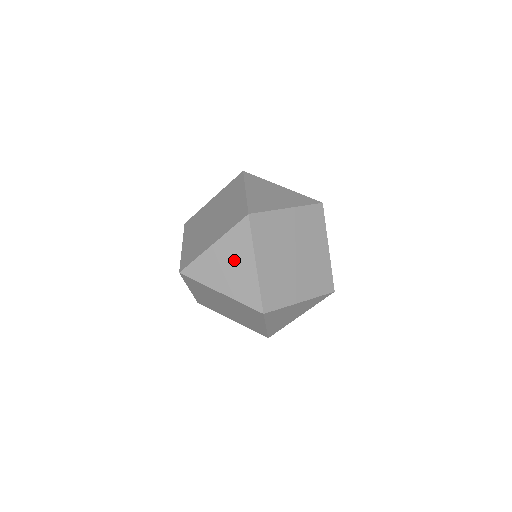
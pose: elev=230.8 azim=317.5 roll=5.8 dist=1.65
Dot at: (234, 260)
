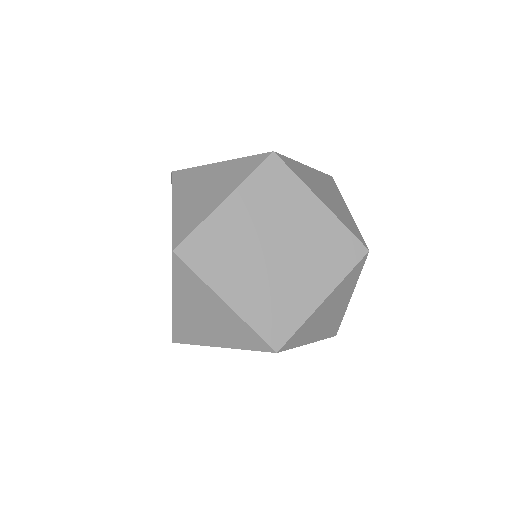
Dot at: occluded
